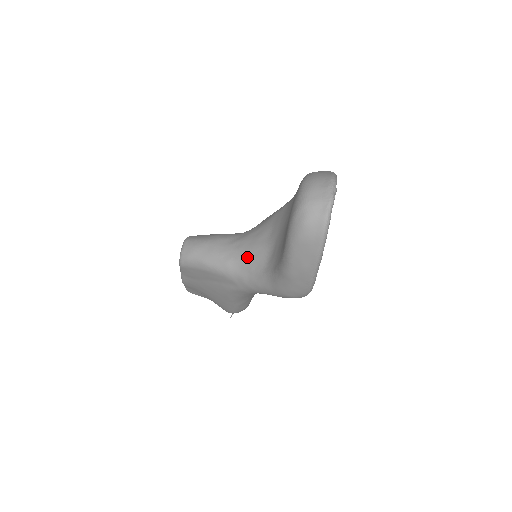
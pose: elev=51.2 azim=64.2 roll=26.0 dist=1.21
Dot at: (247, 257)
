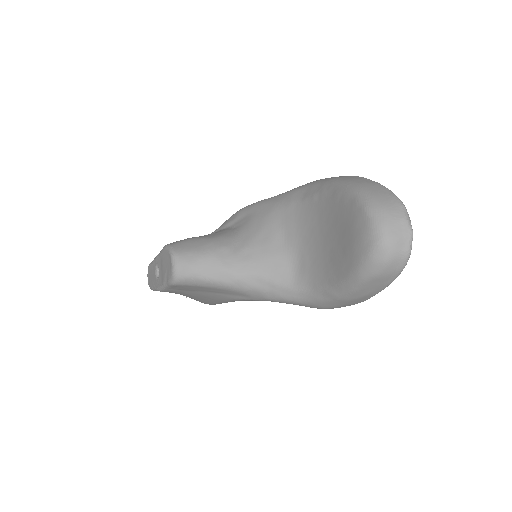
Dot at: (265, 270)
